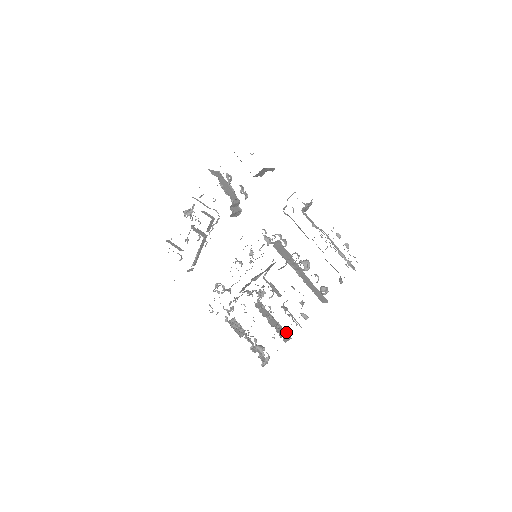
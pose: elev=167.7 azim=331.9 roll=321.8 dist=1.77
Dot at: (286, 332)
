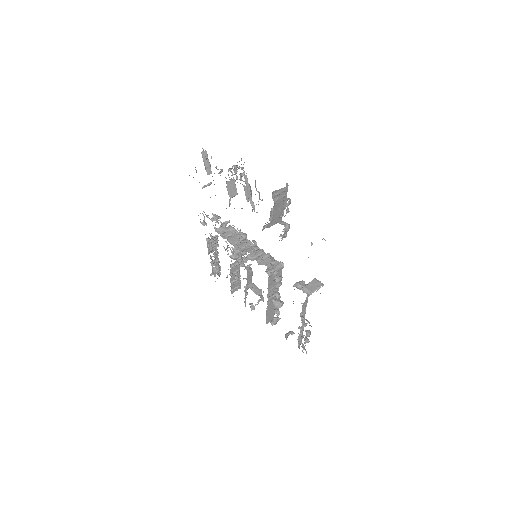
Dot at: (240, 283)
